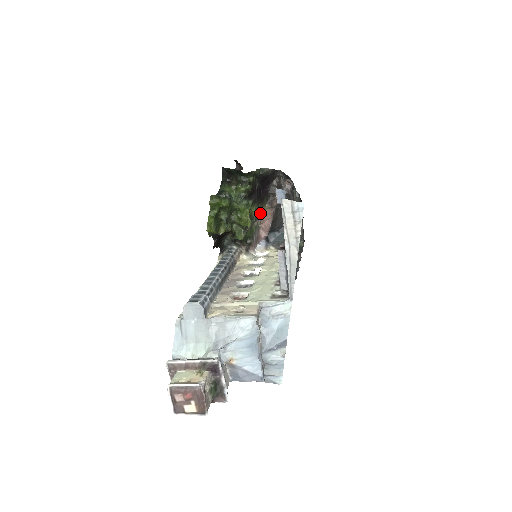
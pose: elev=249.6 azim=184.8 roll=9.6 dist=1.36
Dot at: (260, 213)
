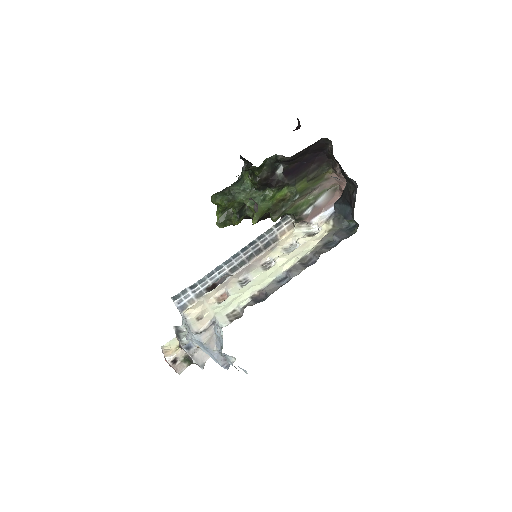
Dot at: (321, 180)
